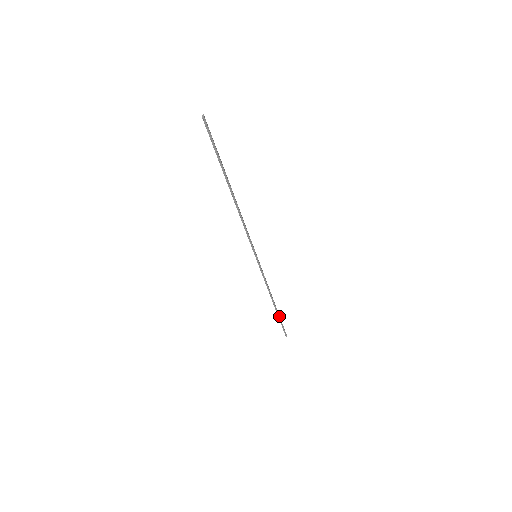
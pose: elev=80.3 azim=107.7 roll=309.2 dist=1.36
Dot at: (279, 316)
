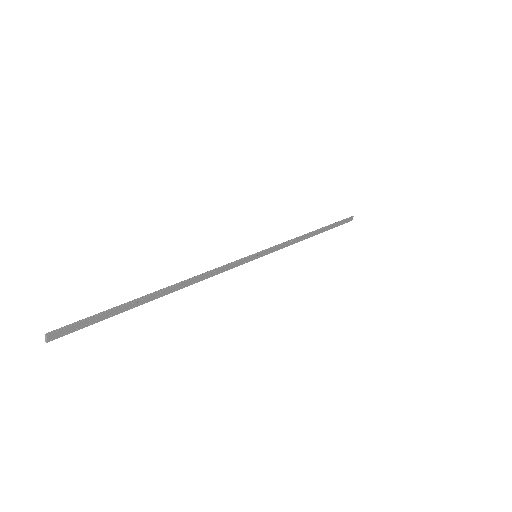
Dot at: (134, 302)
